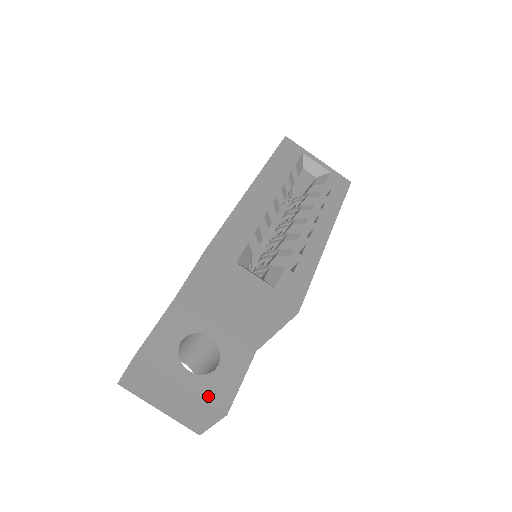
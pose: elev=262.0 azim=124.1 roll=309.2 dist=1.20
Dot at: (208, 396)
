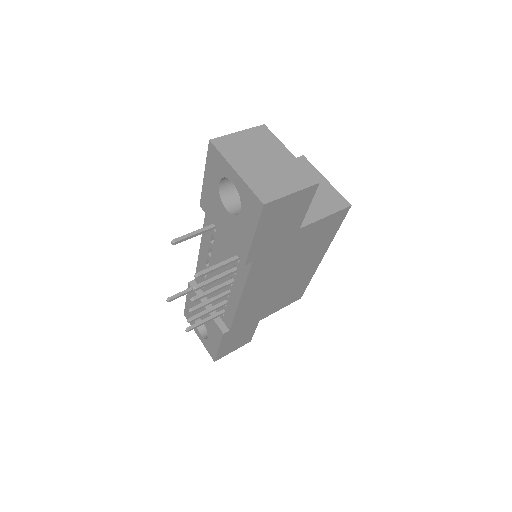
Dot at: occluded
